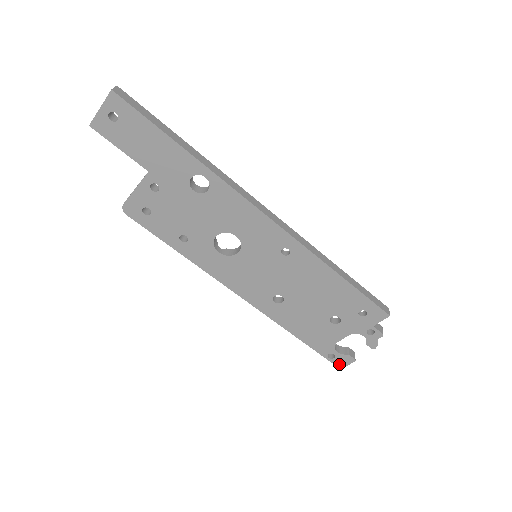
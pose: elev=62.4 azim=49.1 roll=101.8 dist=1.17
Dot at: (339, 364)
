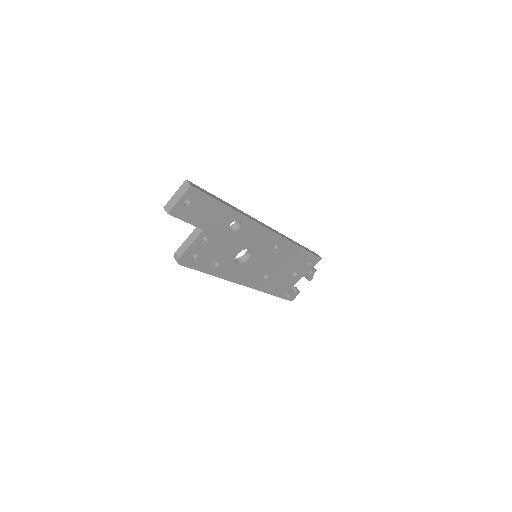
Dot at: (291, 299)
